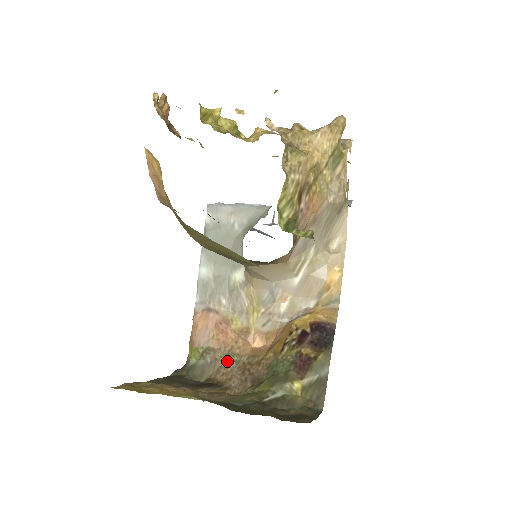
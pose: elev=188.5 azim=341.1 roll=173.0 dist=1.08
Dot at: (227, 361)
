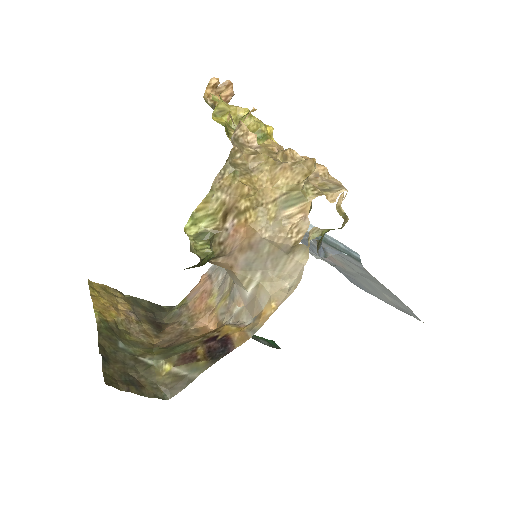
Dot at: (184, 321)
